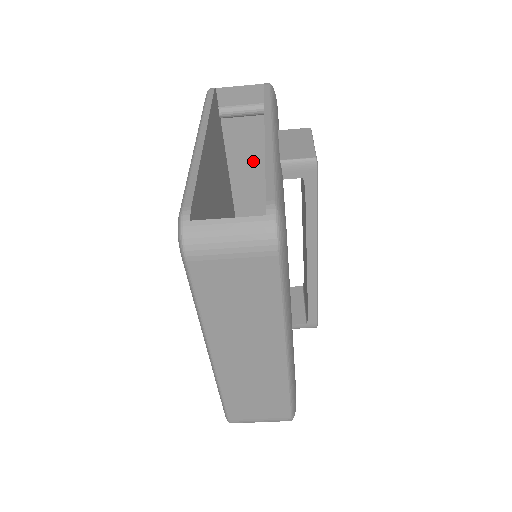
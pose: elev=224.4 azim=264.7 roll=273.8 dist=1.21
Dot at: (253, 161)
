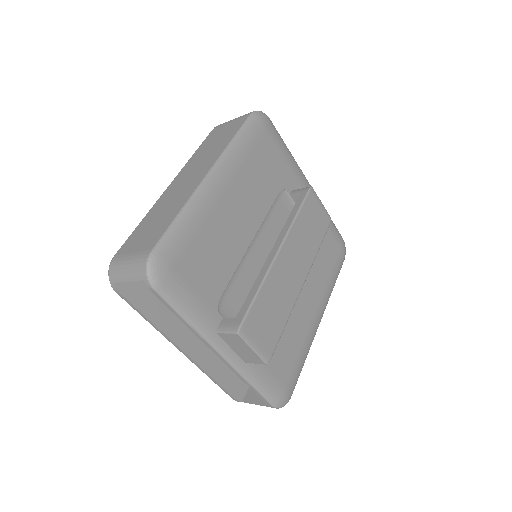
Dot at: occluded
